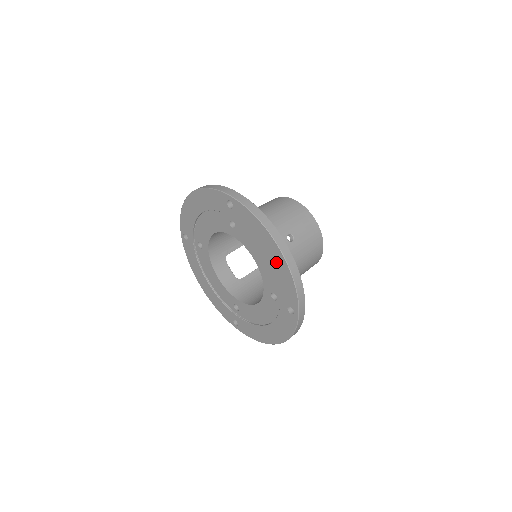
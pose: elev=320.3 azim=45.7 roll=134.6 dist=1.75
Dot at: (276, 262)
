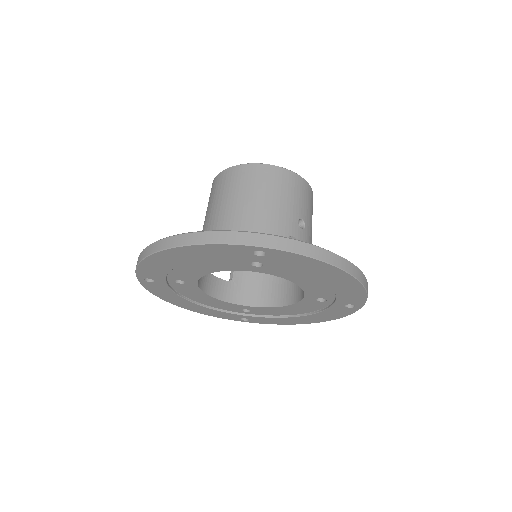
Dot at: (340, 283)
